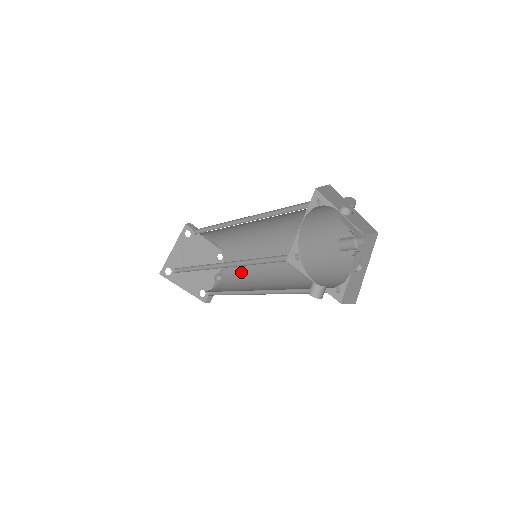
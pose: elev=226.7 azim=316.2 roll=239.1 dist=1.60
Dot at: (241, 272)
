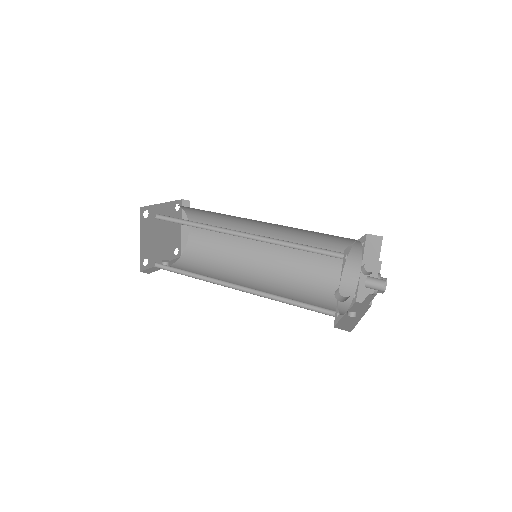
Dot at: (201, 271)
